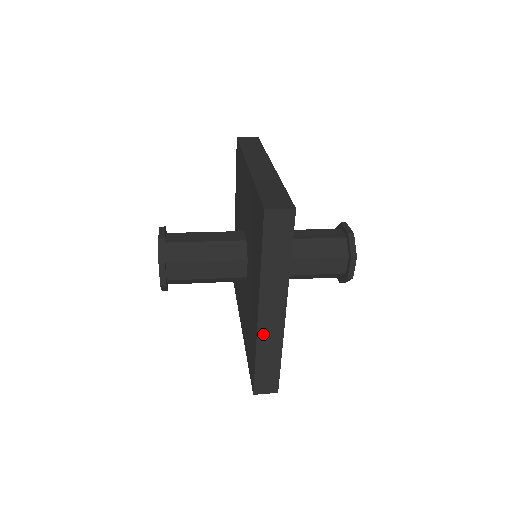
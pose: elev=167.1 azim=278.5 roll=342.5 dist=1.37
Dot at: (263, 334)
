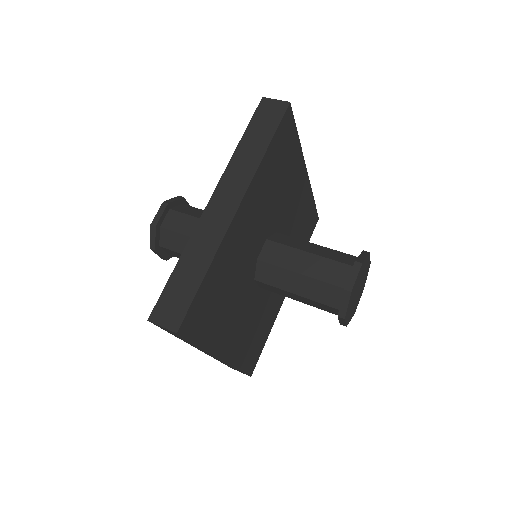
Dot at: (213, 357)
